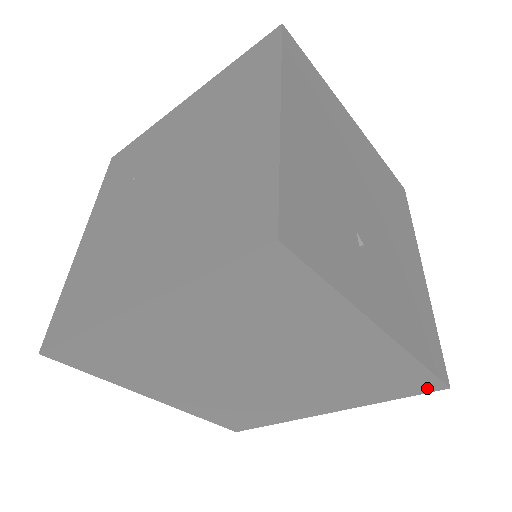
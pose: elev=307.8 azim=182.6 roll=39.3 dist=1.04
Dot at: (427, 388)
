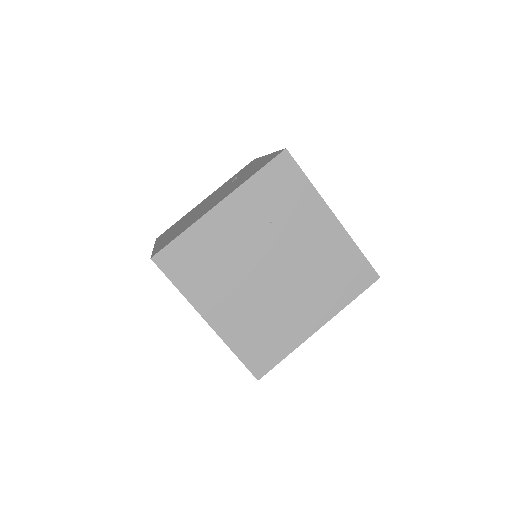
Dot at: occluded
